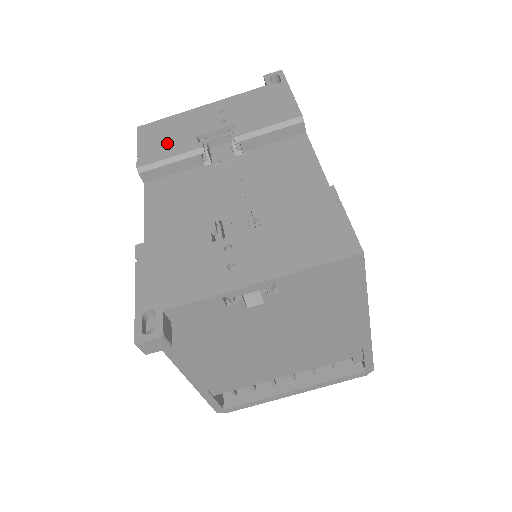
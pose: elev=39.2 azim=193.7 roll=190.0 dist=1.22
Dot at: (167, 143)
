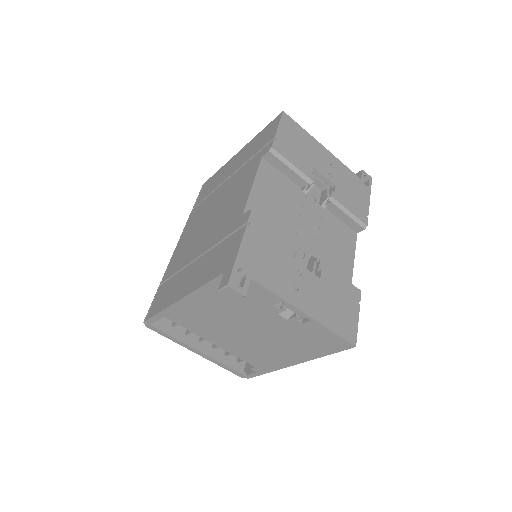
Dot at: (296, 151)
